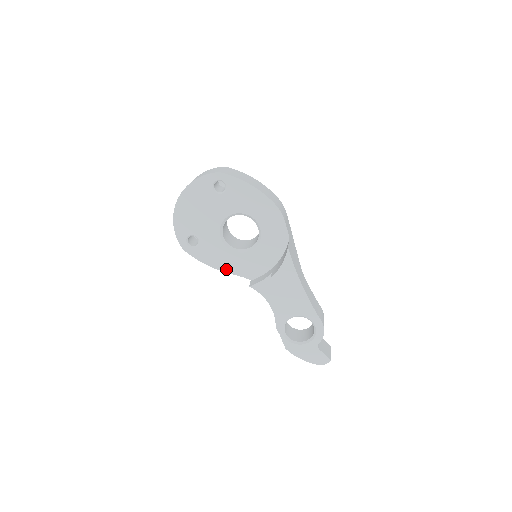
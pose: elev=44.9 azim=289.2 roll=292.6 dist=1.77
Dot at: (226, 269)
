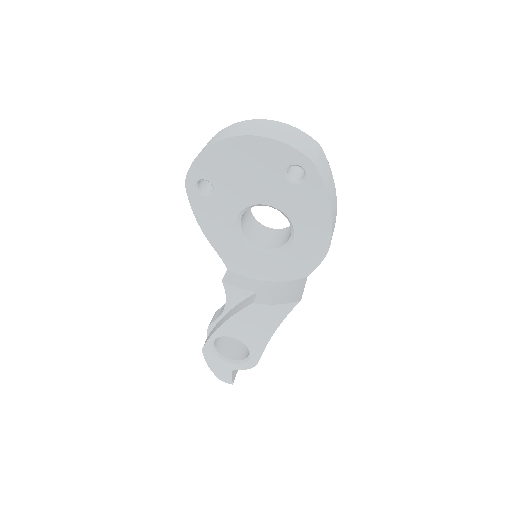
Dot at: (213, 240)
